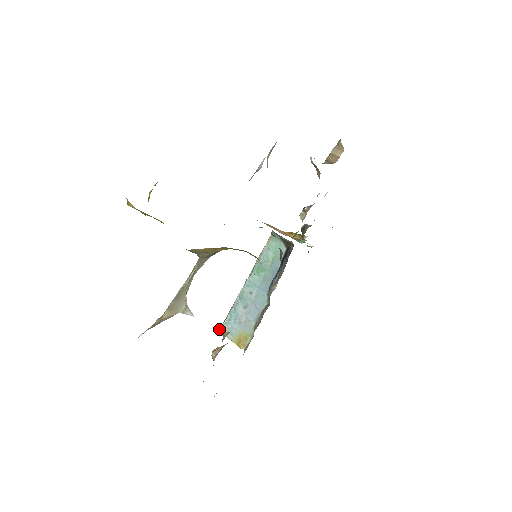
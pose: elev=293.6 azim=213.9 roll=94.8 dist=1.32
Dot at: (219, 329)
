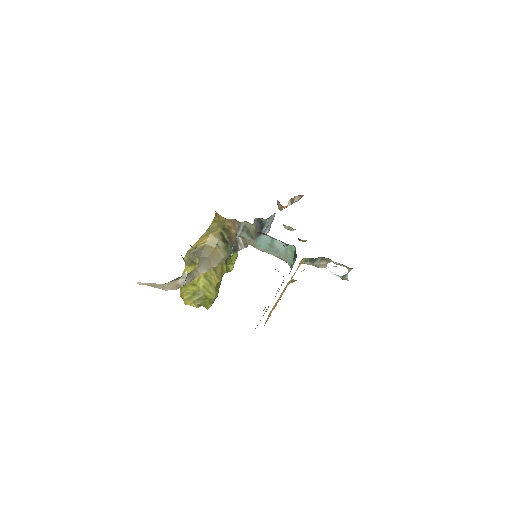
Dot at: occluded
